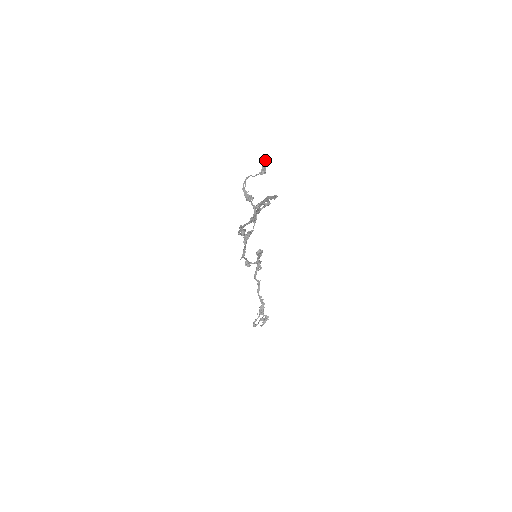
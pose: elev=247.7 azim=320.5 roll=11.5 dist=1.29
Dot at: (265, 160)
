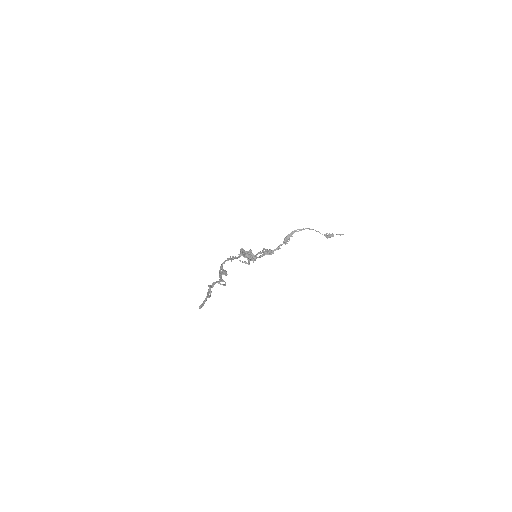
Dot at: occluded
